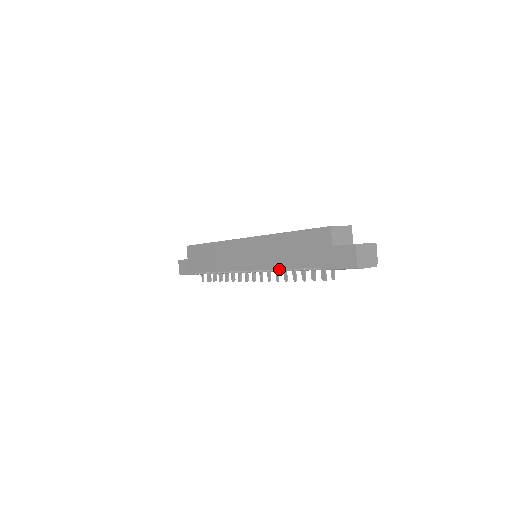
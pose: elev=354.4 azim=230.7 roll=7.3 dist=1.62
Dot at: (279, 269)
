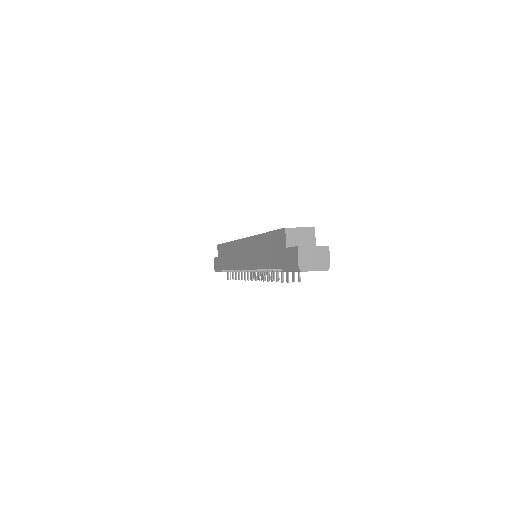
Dot at: (262, 269)
